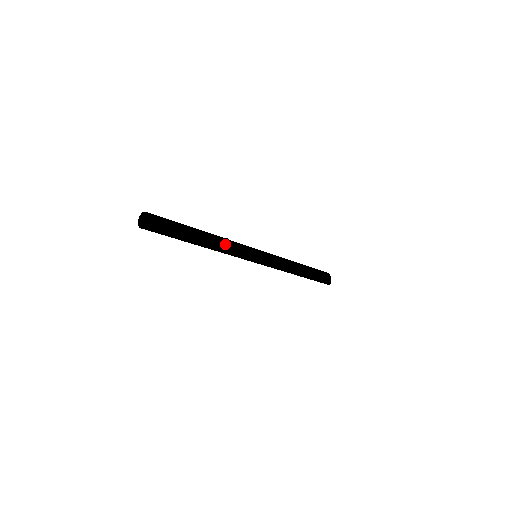
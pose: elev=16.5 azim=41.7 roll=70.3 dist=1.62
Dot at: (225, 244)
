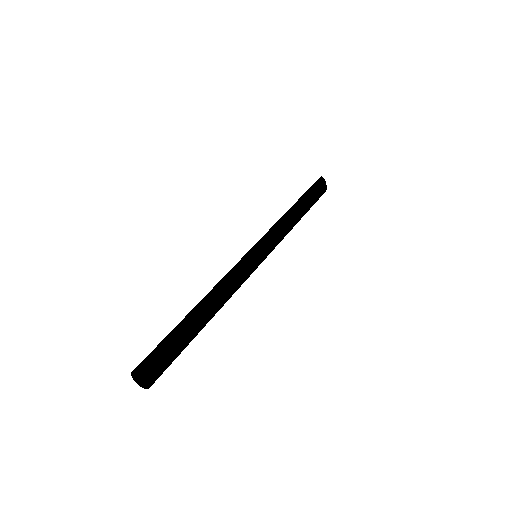
Dot at: occluded
